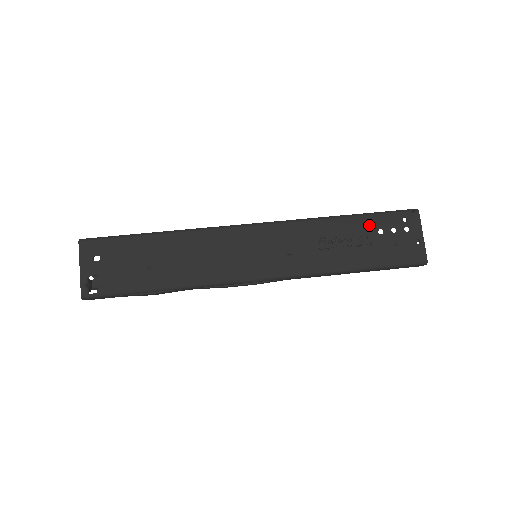
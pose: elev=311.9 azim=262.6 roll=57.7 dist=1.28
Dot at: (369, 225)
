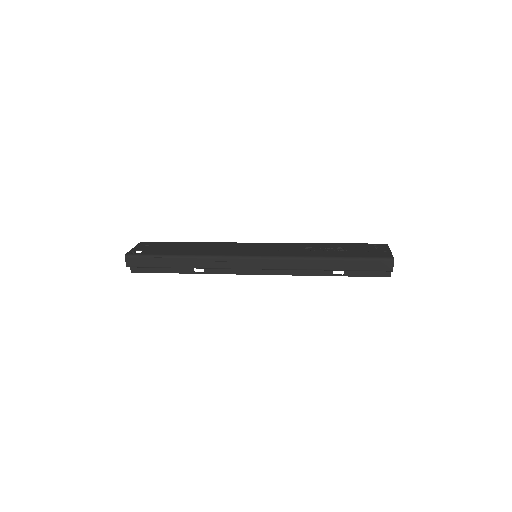
Dot at: (346, 246)
